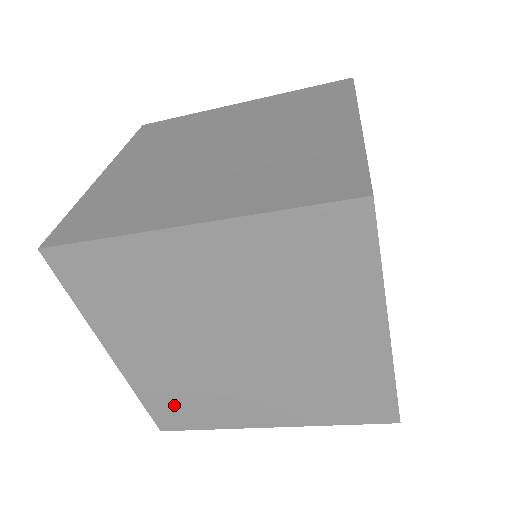
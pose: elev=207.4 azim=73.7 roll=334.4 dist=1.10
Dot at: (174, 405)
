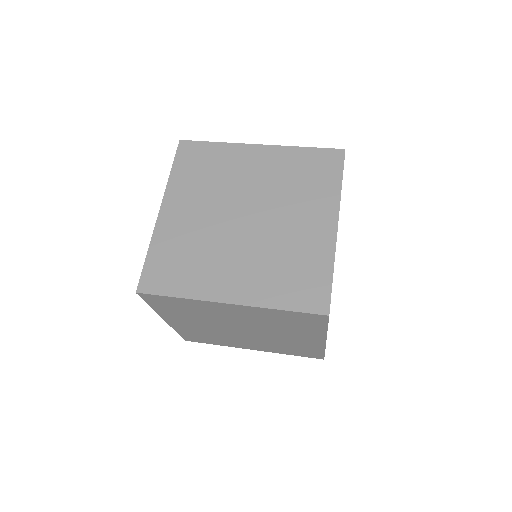
Dot at: (197, 336)
